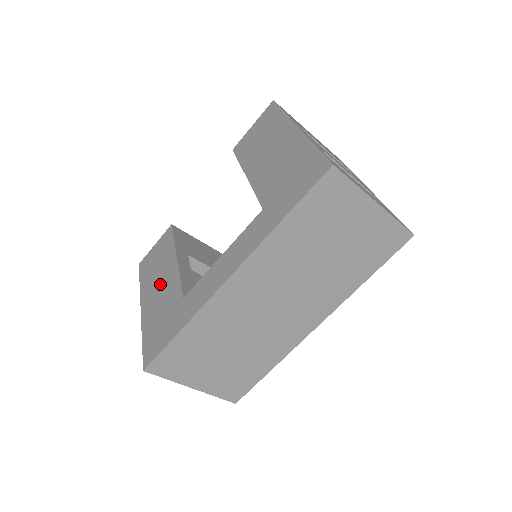
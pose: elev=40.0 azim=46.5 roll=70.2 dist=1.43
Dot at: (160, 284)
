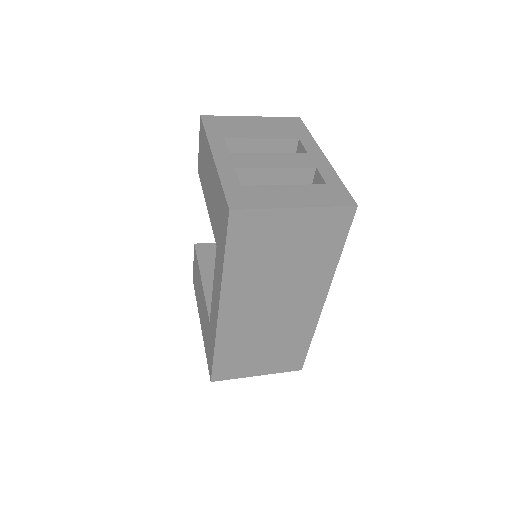
Dot at: (201, 304)
